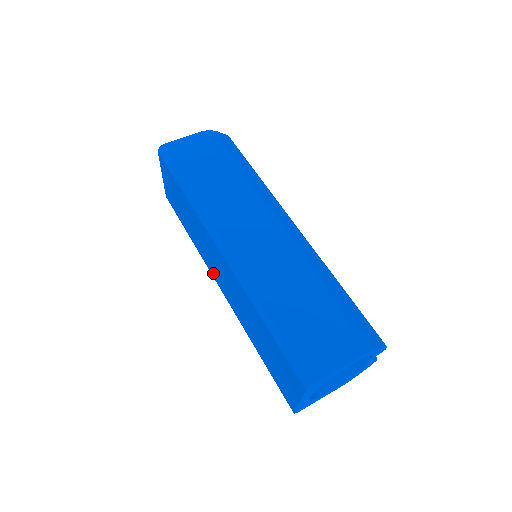
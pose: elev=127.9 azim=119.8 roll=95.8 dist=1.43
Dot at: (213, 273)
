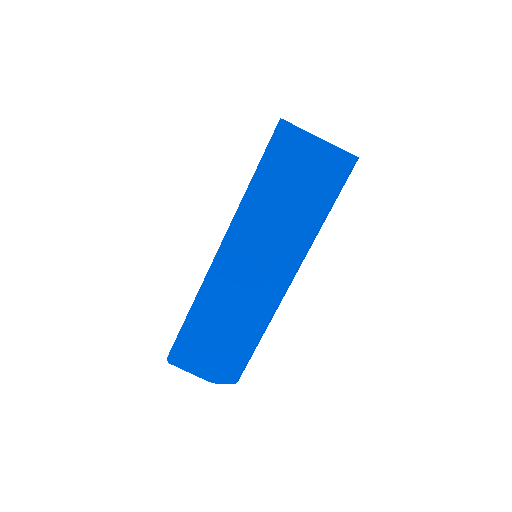
Dot at: occluded
